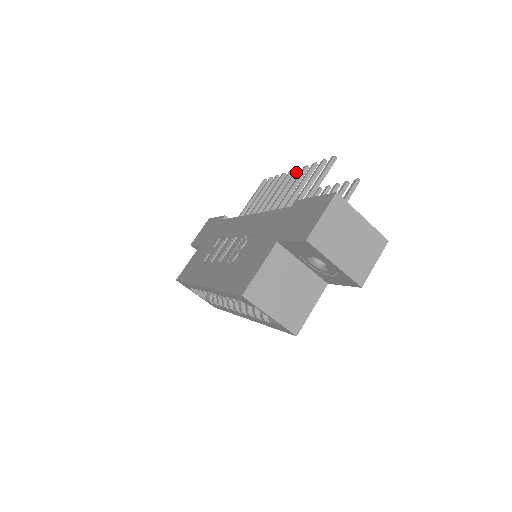
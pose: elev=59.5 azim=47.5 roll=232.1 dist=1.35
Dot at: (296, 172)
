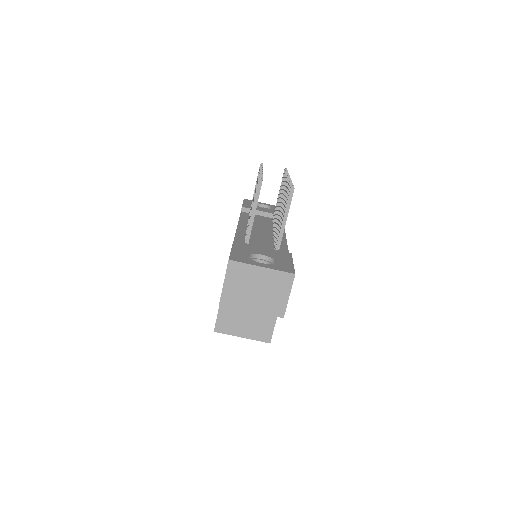
Dot at: occluded
